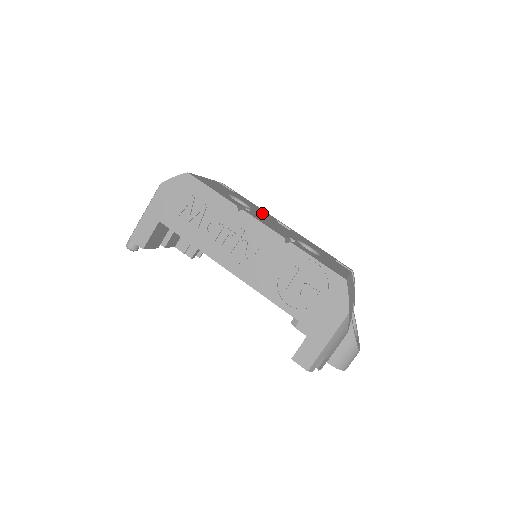
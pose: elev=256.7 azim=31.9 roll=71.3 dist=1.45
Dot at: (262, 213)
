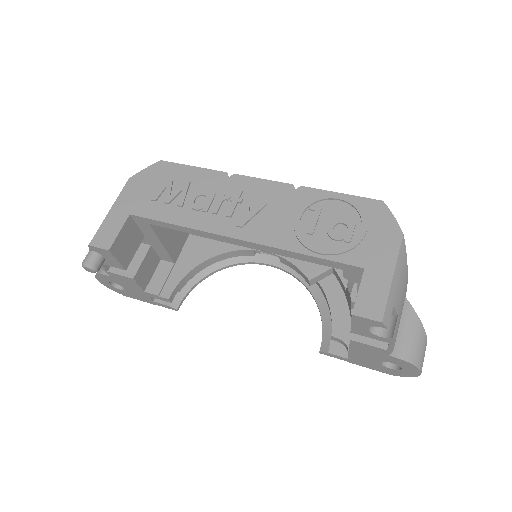
Dot at: occluded
